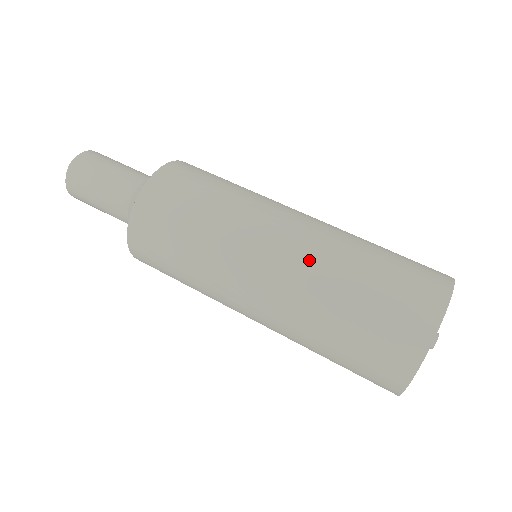
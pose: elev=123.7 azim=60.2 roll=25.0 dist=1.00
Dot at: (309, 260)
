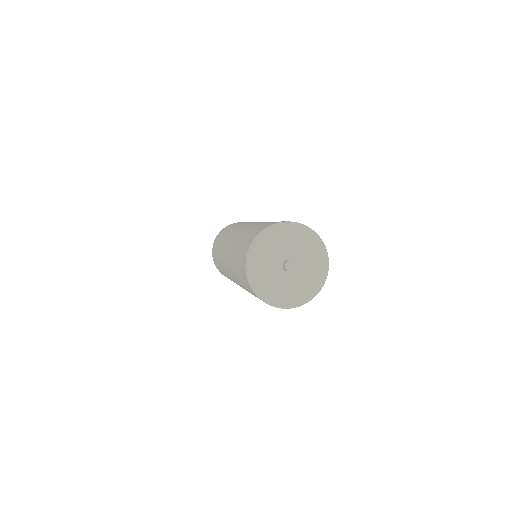
Dot at: occluded
